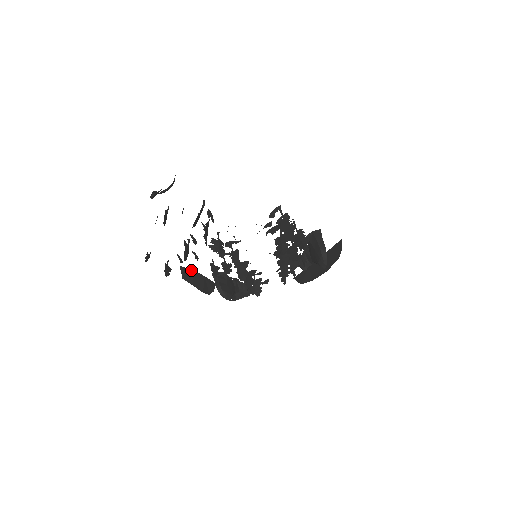
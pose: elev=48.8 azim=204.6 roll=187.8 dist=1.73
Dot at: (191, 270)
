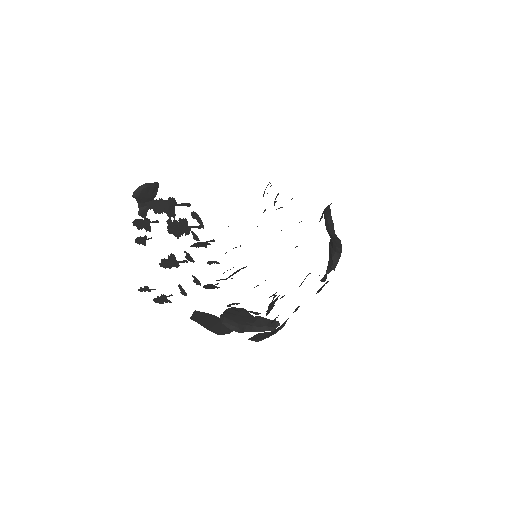
Dot at: (206, 313)
